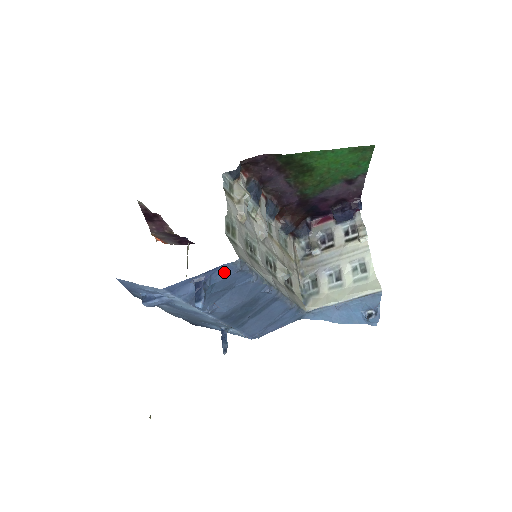
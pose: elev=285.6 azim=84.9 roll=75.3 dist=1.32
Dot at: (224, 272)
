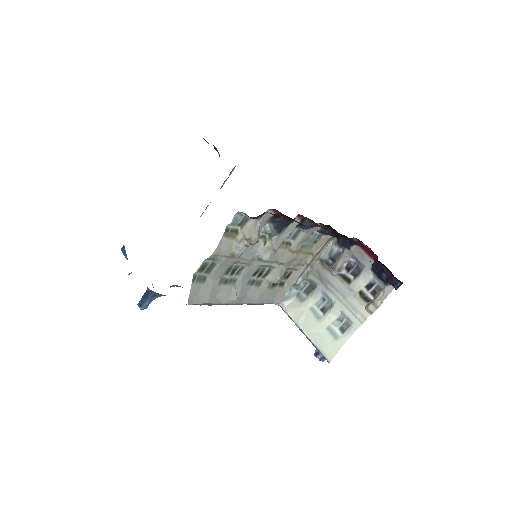
Dot at: occluded
